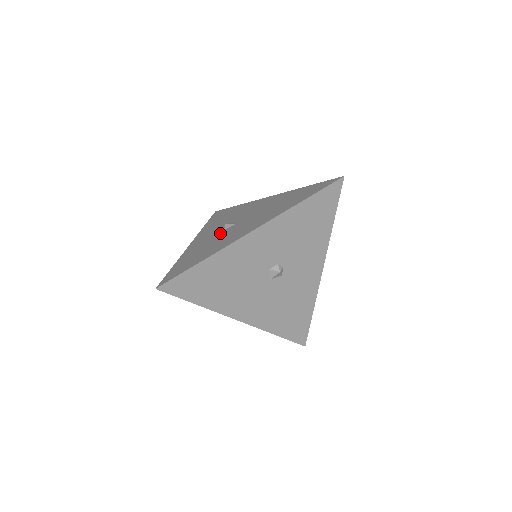
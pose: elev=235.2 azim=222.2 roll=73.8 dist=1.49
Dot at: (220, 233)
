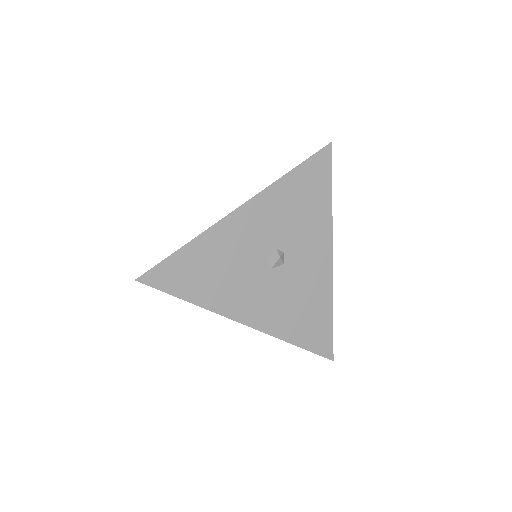
Dot at: occluded
